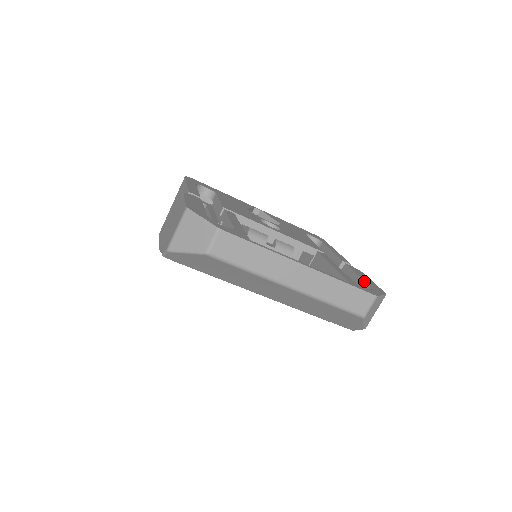
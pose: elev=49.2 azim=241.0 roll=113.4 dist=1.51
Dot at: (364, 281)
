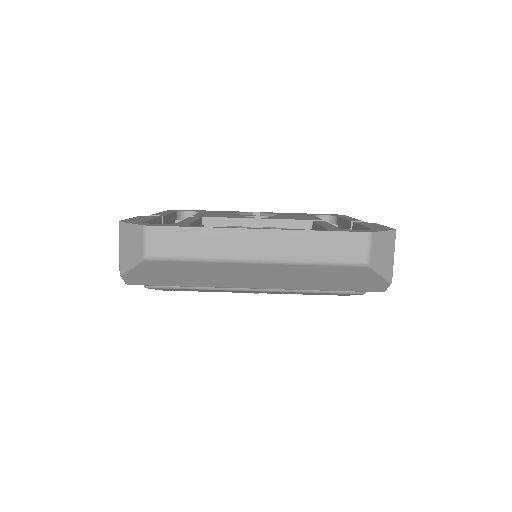
Dot at: (366, 227)
